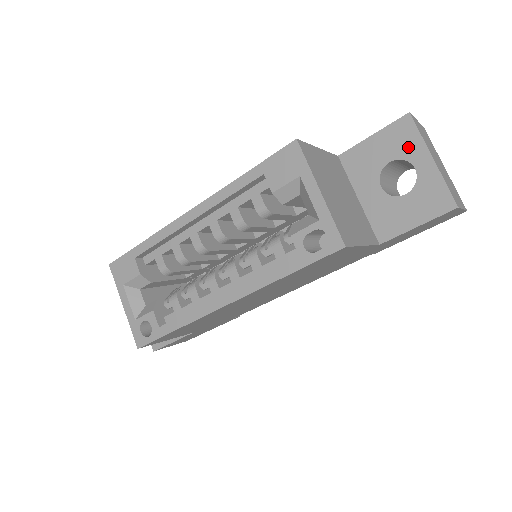
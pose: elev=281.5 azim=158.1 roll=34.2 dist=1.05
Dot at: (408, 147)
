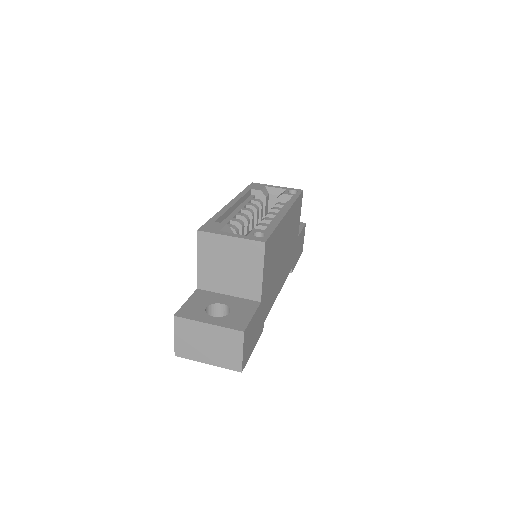
Dot at: occluded
